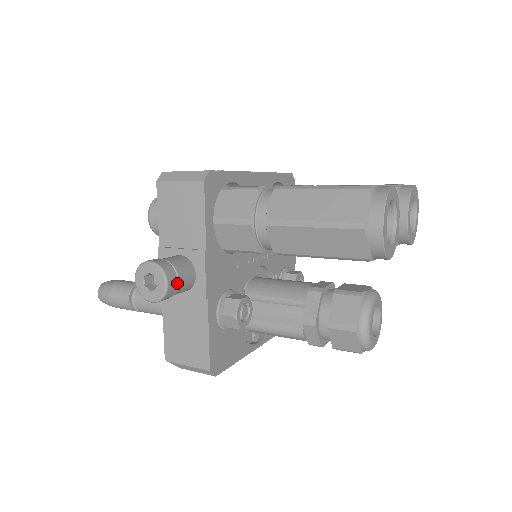
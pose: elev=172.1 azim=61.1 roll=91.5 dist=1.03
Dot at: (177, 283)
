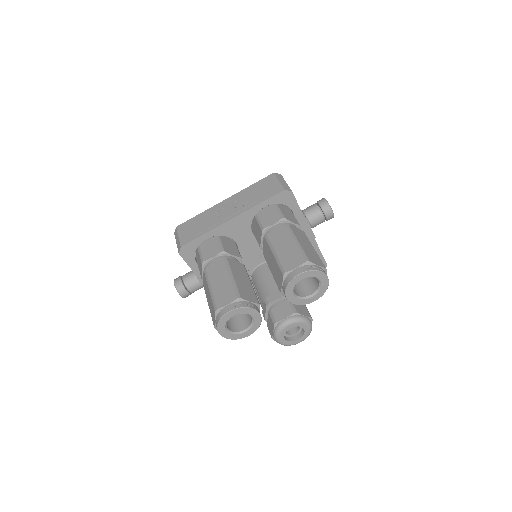
Dot at: (189, 291)
